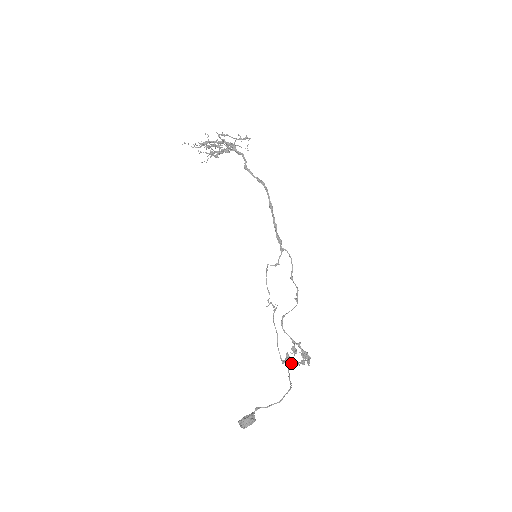
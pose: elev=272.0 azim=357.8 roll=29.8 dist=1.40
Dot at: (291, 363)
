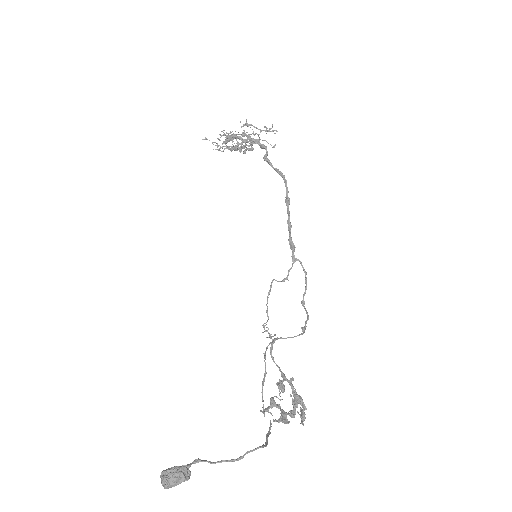
Dot at: occluded
